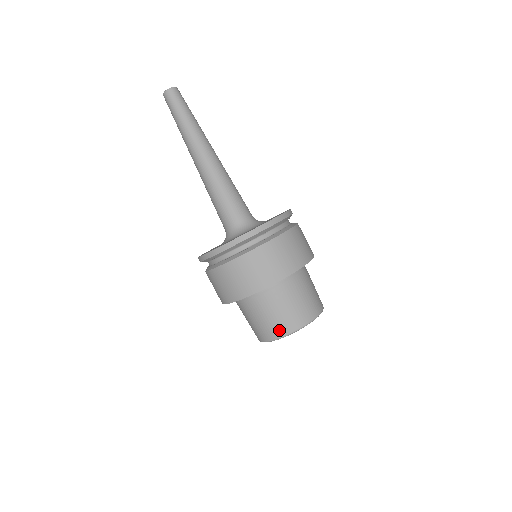
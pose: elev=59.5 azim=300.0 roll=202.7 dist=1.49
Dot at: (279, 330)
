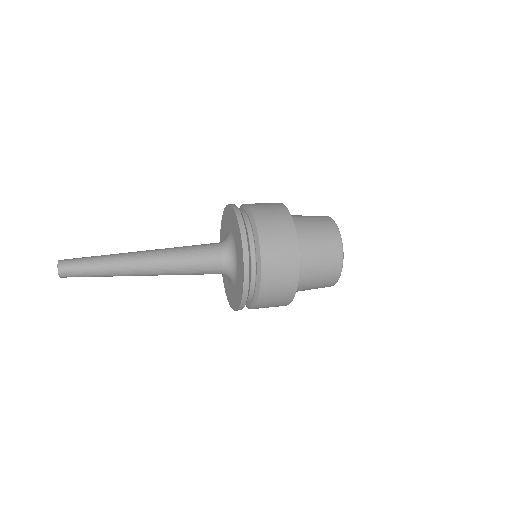
Dot at: (332, 280)
